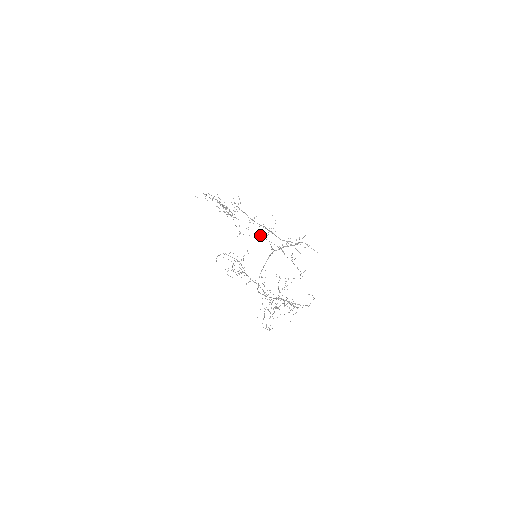
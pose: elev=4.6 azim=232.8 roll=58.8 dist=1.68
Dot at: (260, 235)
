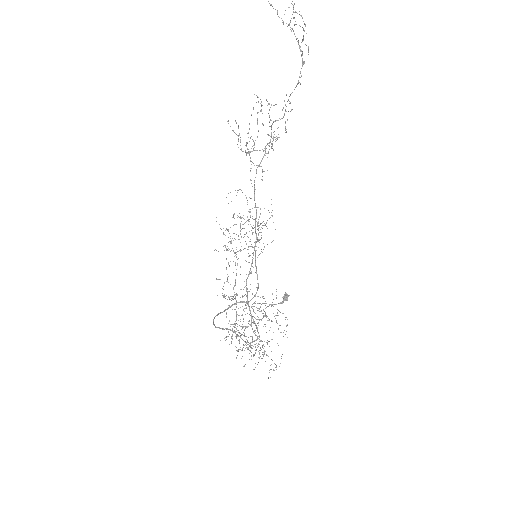
Dot at: occluded
